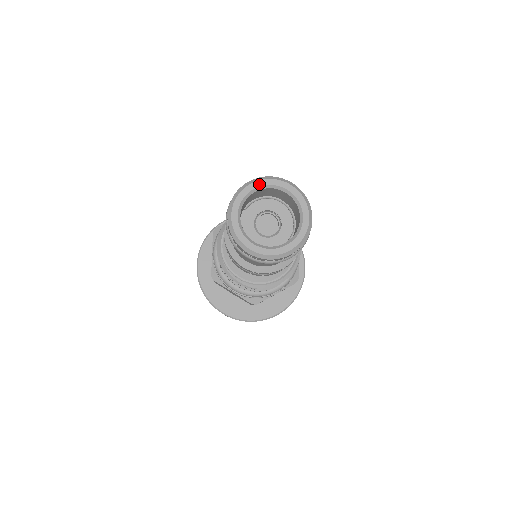
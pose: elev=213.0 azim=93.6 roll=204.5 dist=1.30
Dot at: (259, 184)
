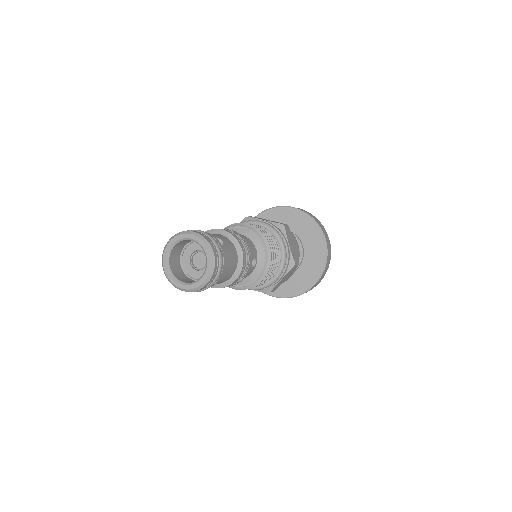
Dot at: (173, 241)
